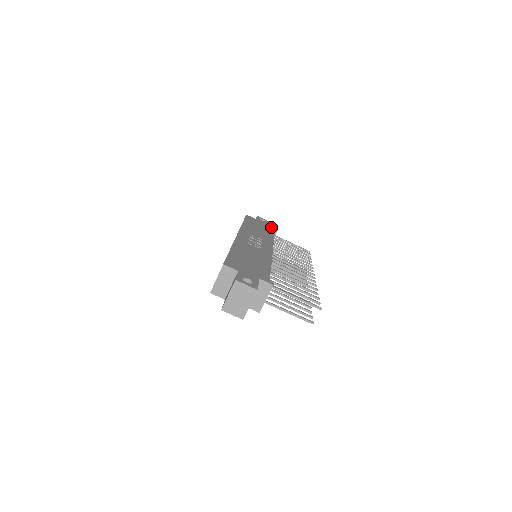
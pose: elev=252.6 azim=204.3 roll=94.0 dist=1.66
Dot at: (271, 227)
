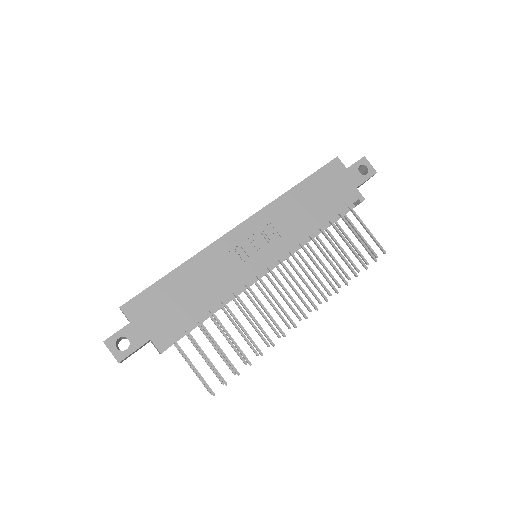
Dot at: (356, 193)
